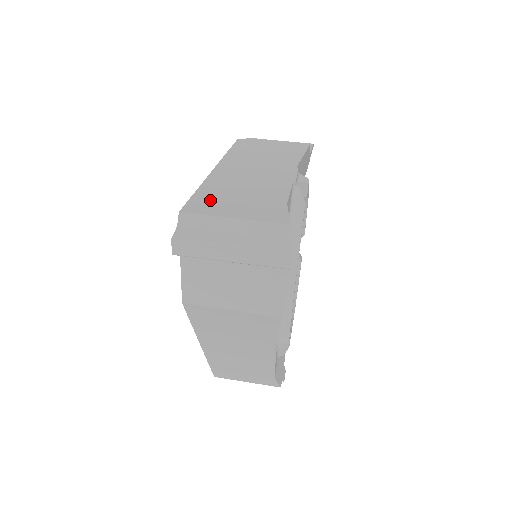
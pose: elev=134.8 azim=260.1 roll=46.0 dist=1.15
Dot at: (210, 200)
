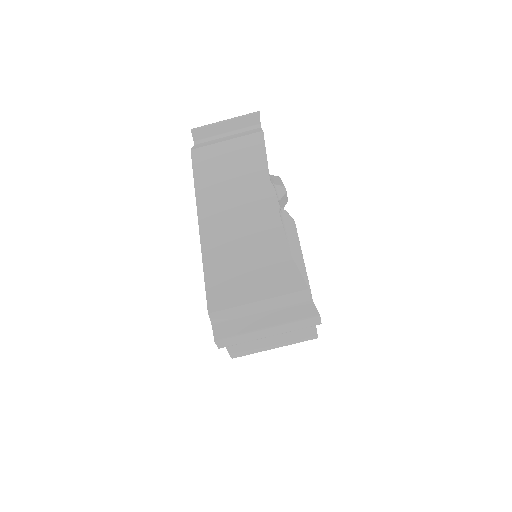
Dot at: (224, 281)
